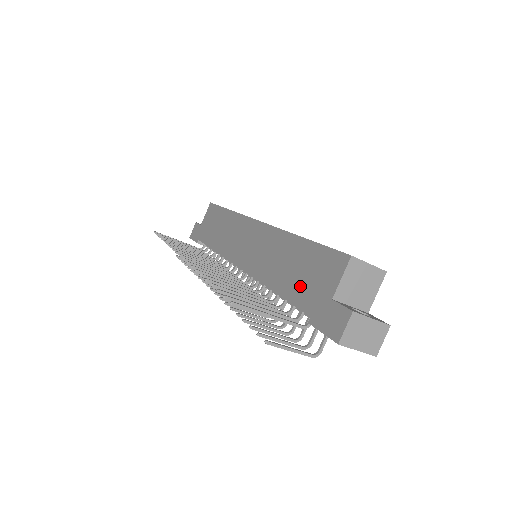
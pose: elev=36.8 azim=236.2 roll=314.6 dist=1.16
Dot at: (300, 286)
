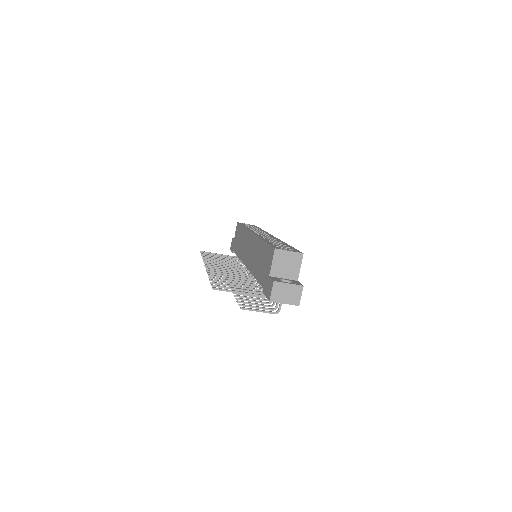
Dot at: (261, 271)
